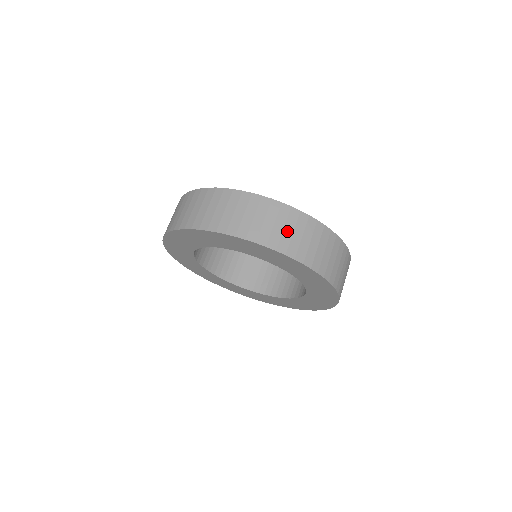
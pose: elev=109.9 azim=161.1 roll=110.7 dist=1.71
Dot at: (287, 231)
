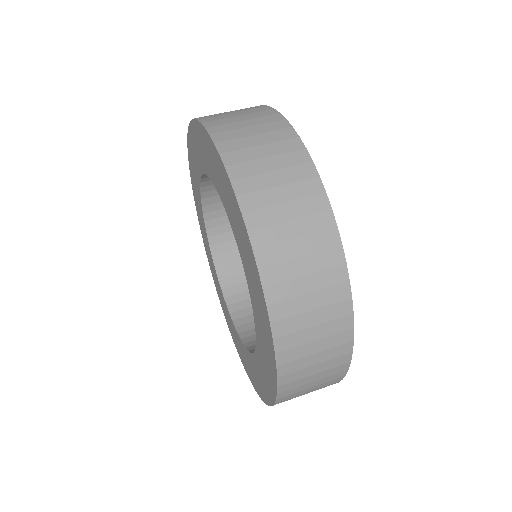
Dot at: (308, 300)
